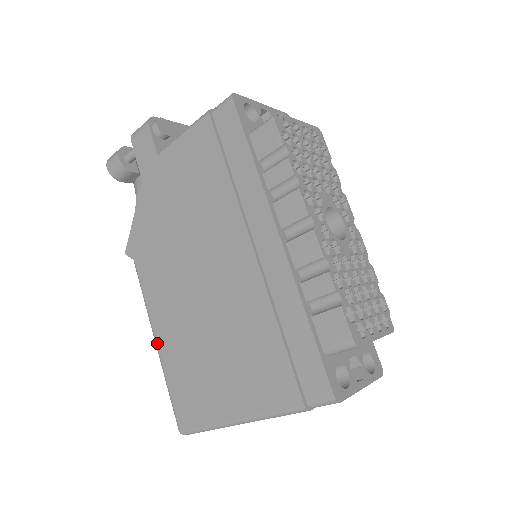
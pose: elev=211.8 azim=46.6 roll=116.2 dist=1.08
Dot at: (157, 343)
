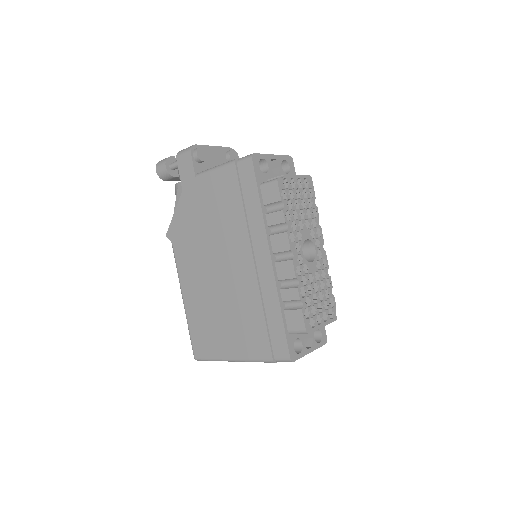
Dot at: (184, 301)
